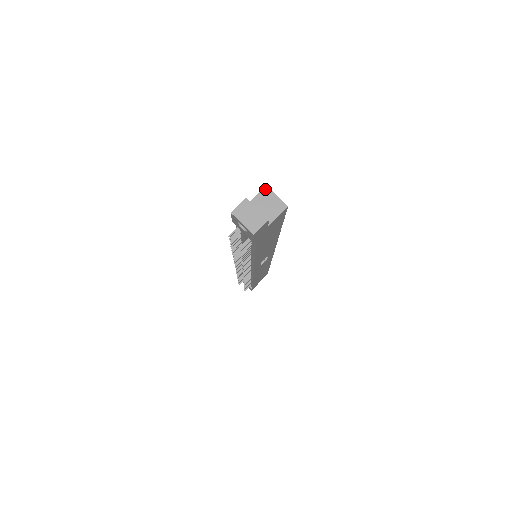
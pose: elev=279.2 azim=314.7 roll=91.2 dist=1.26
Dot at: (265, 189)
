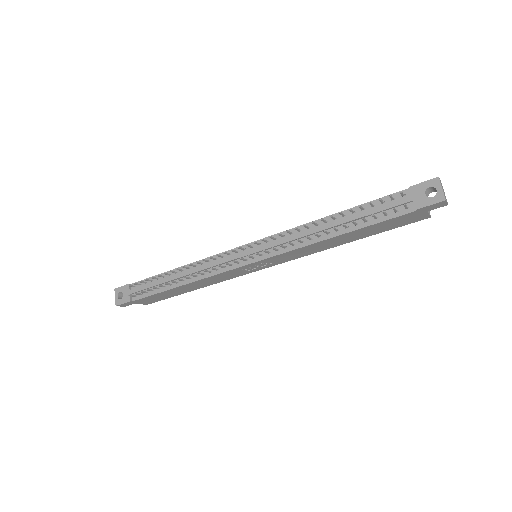
Dot at: occluded
